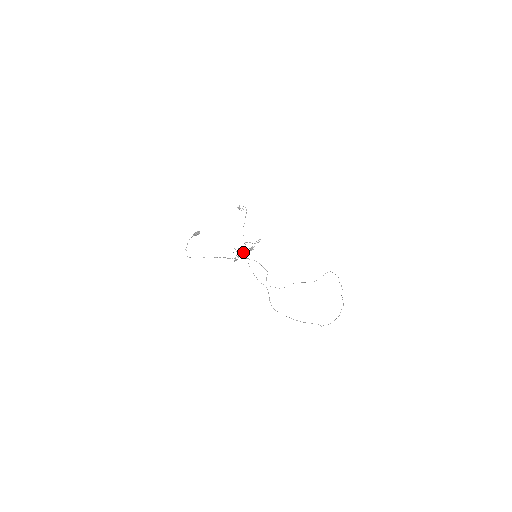
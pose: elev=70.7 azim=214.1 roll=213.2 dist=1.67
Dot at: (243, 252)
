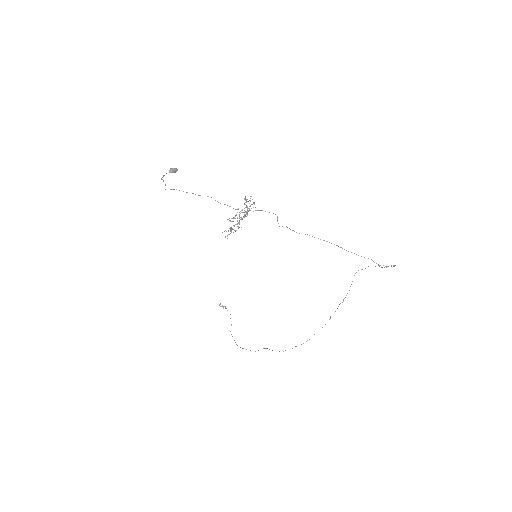
Dot at: (238, 226)
